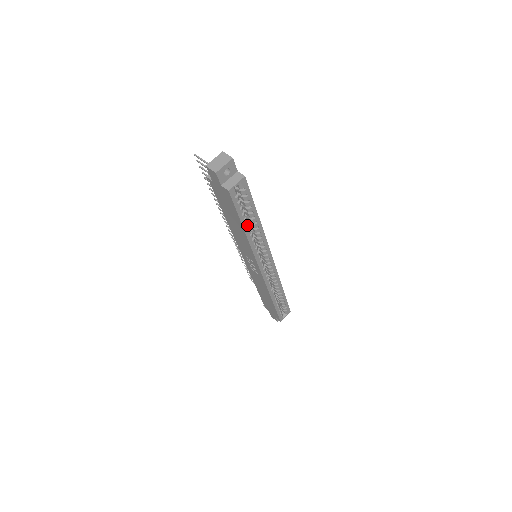
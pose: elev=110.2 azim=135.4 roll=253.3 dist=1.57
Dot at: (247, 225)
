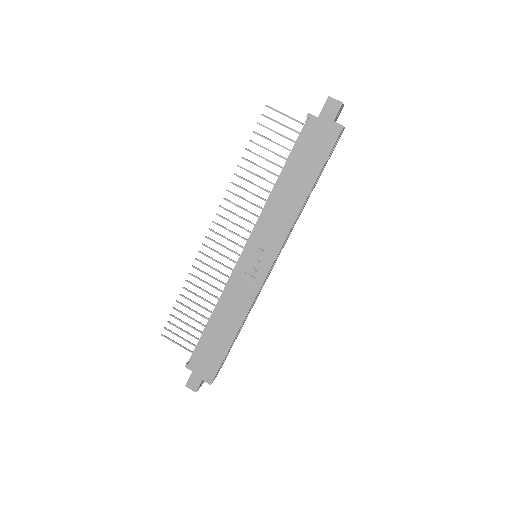
Dot at: (313, 186)
